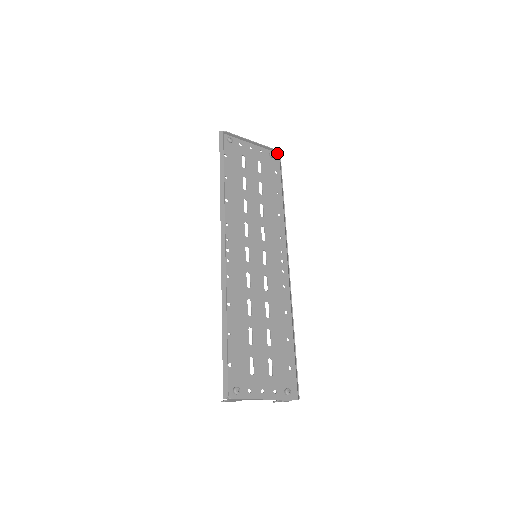
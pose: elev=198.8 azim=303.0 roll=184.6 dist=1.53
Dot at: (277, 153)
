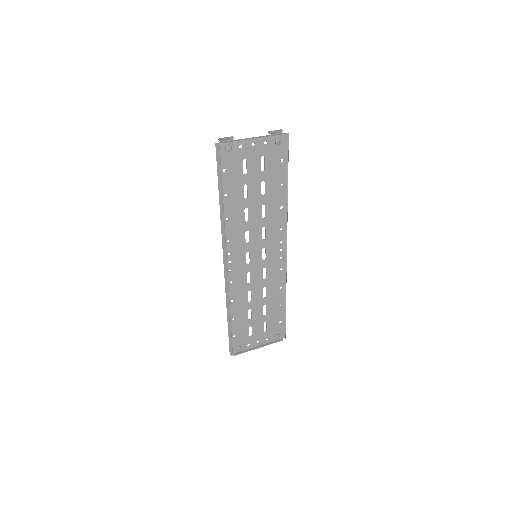
Dot at: (285, 134)
